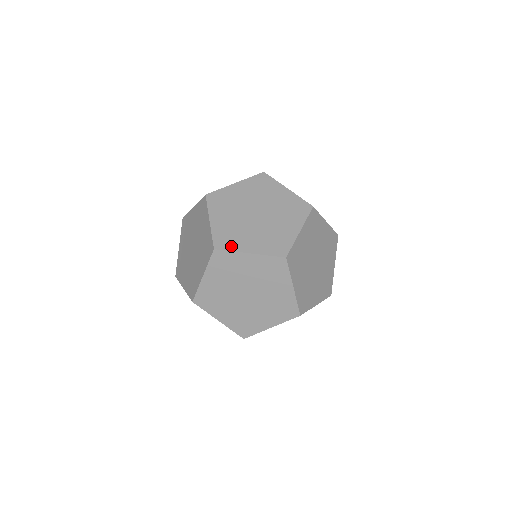
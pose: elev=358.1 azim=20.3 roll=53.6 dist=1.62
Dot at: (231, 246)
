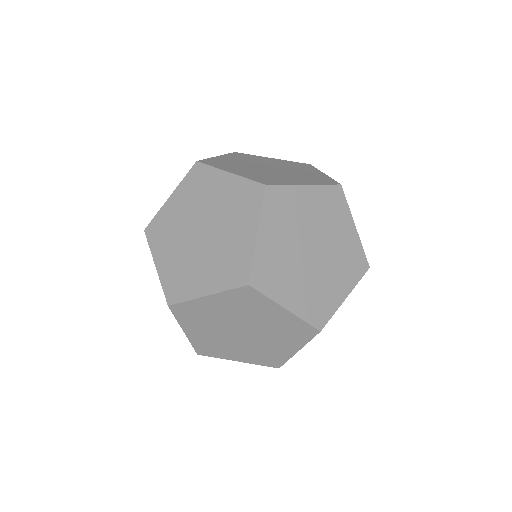
Dot at: (184, 294)
